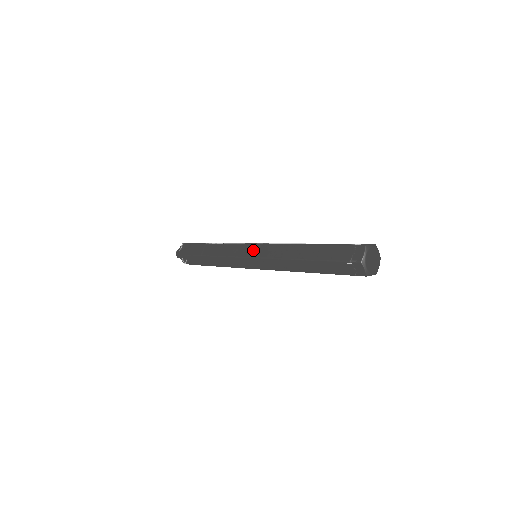
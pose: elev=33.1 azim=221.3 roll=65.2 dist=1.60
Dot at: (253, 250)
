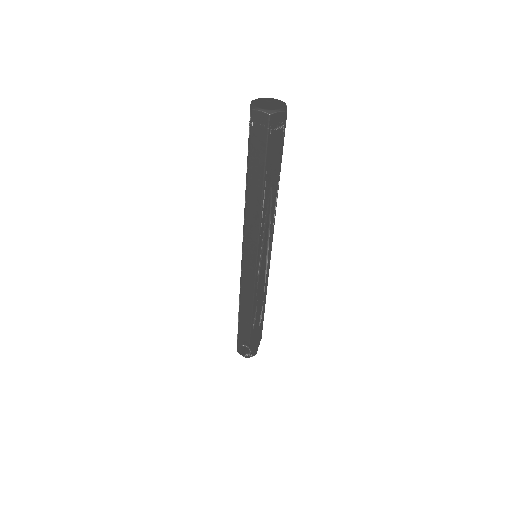
Dot at: (242, 248)
